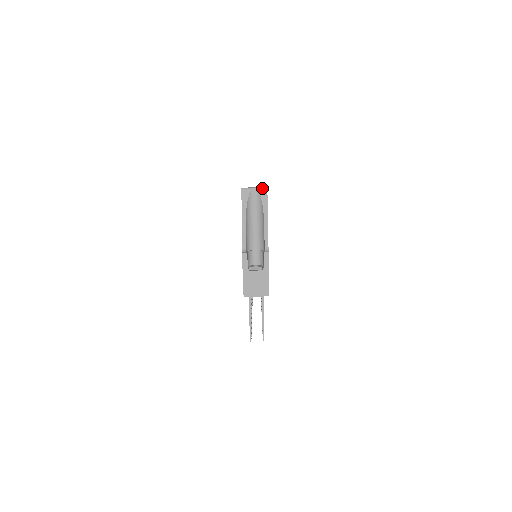
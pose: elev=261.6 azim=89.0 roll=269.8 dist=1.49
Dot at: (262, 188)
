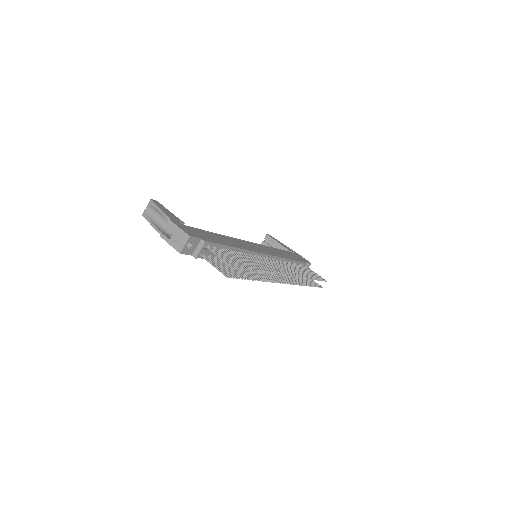
Dot at: (149, 202)
